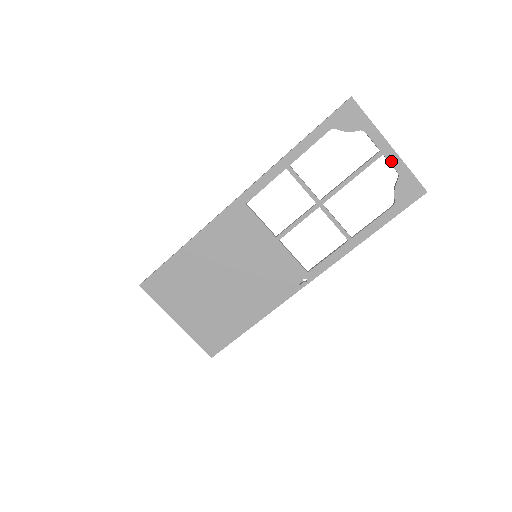
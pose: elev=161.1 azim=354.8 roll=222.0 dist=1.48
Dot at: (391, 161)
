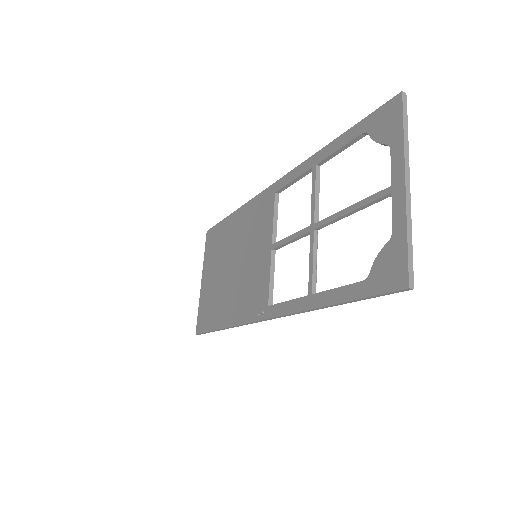
Dot at: (395, 208)
